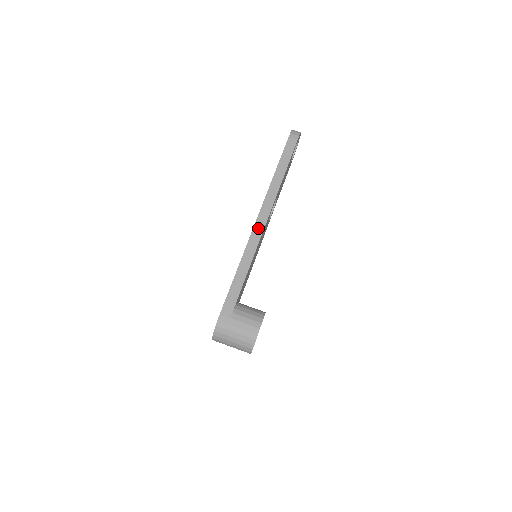
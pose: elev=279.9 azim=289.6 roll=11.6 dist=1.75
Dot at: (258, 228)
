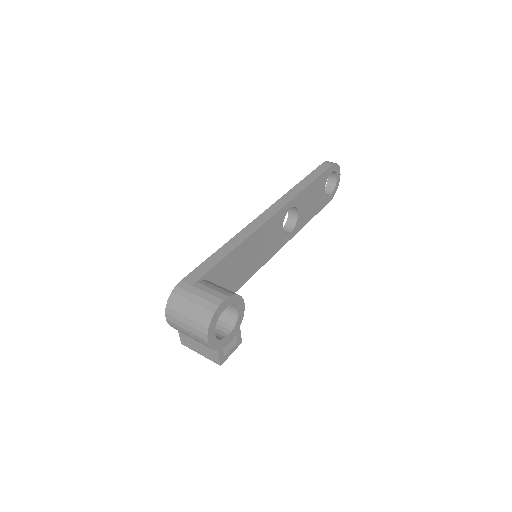
Dot at: (261, 219)
